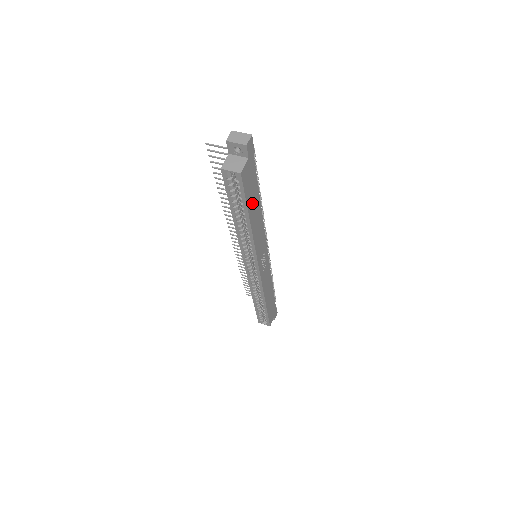
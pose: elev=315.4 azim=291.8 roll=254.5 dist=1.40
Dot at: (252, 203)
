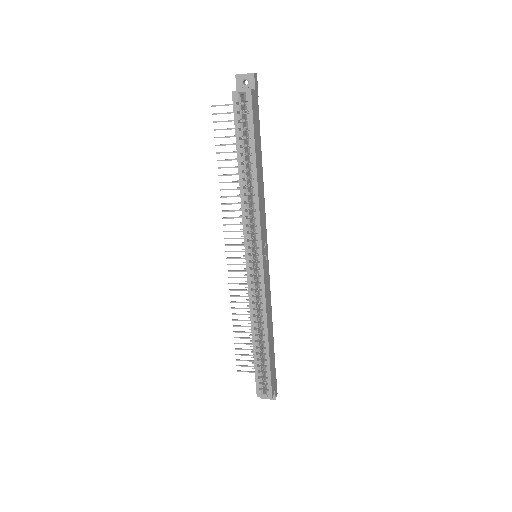
Dot at: (257, 148)
